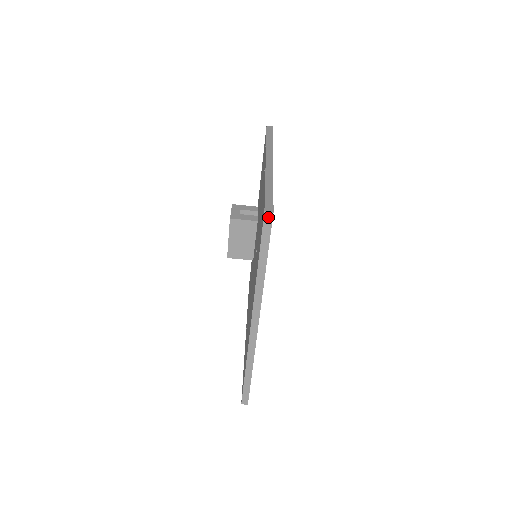
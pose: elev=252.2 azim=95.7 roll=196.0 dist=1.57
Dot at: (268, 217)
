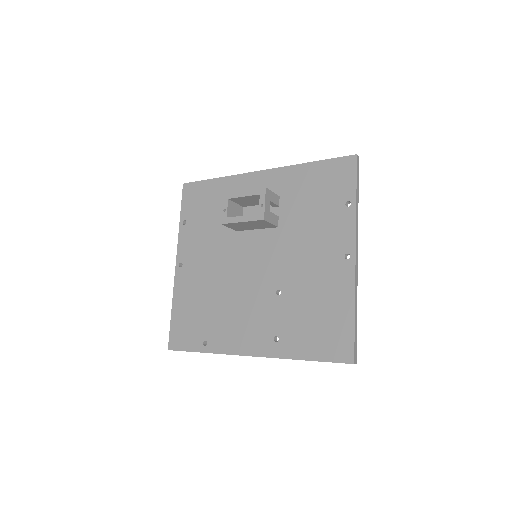
Dot at: occluded
